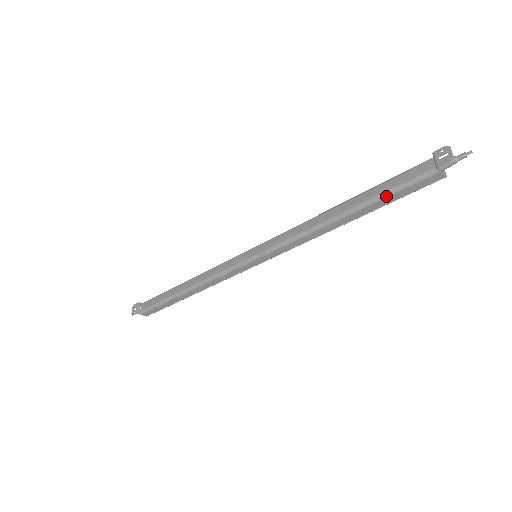
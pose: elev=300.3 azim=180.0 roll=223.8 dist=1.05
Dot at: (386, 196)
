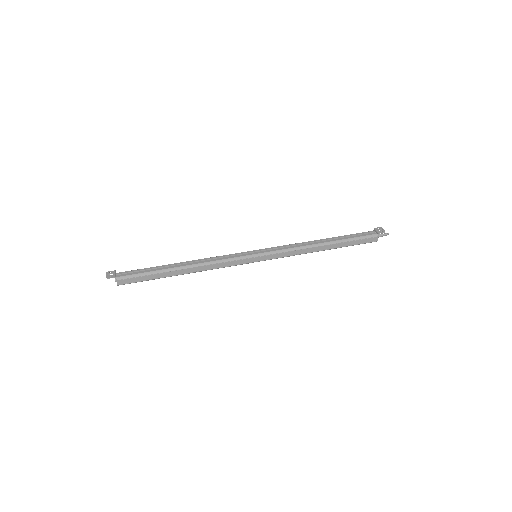
Dot at: (352, 240)
